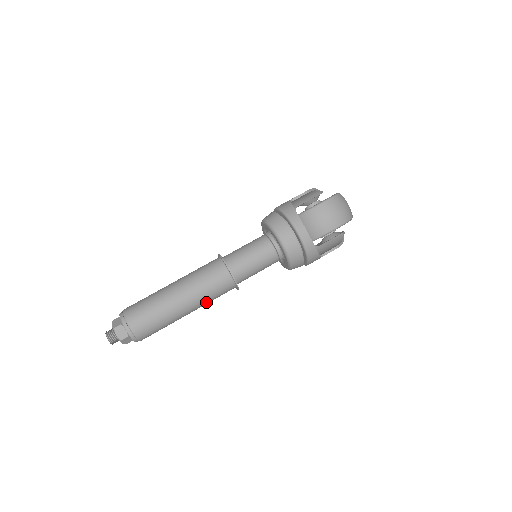
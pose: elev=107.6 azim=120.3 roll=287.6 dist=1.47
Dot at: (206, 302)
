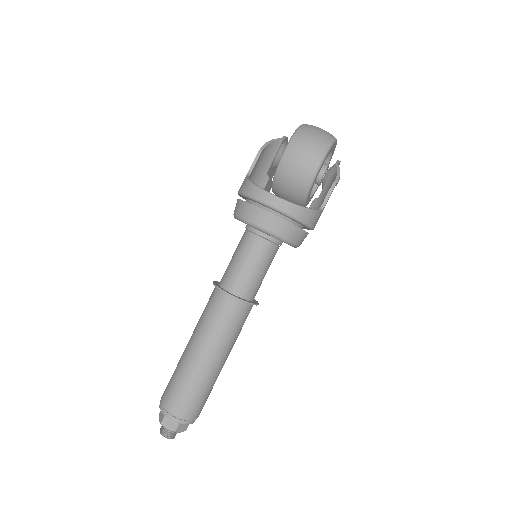
Dot at: (232, 340)
